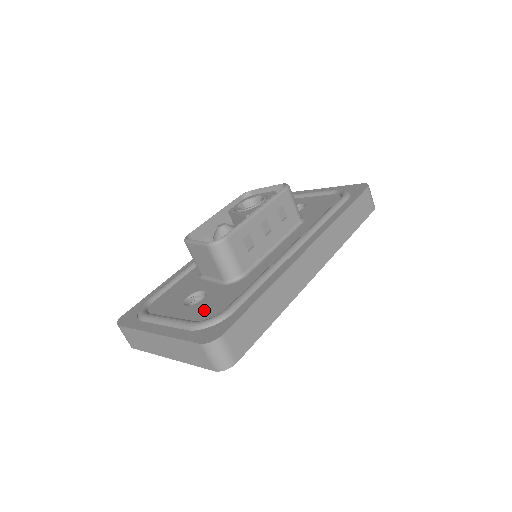
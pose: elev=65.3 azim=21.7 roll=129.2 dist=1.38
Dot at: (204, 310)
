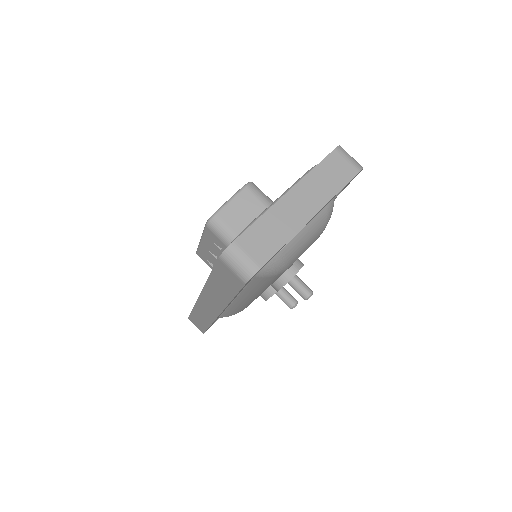
Dot at: occluded
